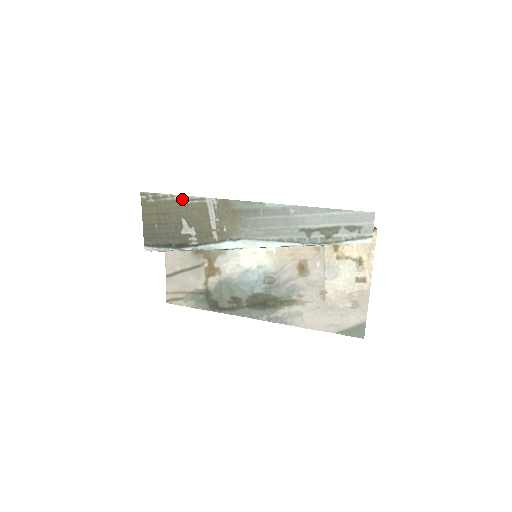
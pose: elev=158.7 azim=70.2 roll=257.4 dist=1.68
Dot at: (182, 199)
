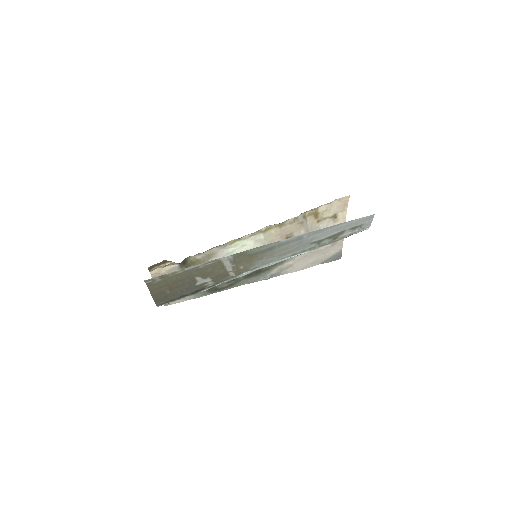
Dot at: (194, 267)
